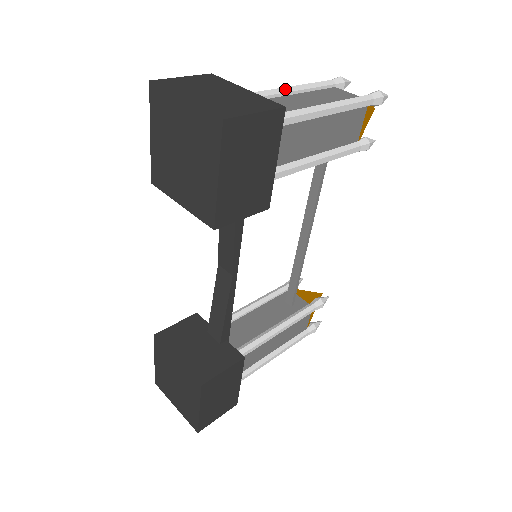
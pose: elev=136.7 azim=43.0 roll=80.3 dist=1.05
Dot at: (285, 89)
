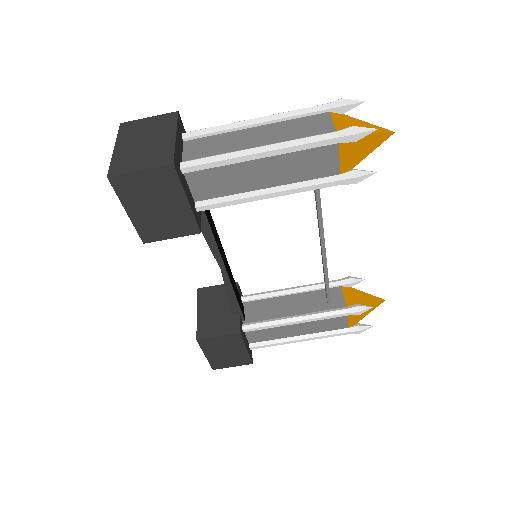
Dot at: (253, 121)
